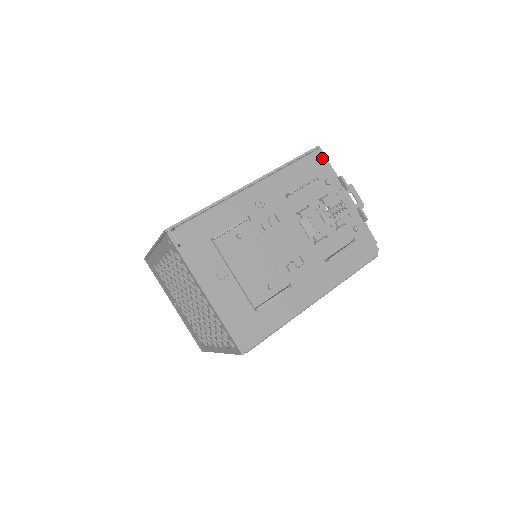
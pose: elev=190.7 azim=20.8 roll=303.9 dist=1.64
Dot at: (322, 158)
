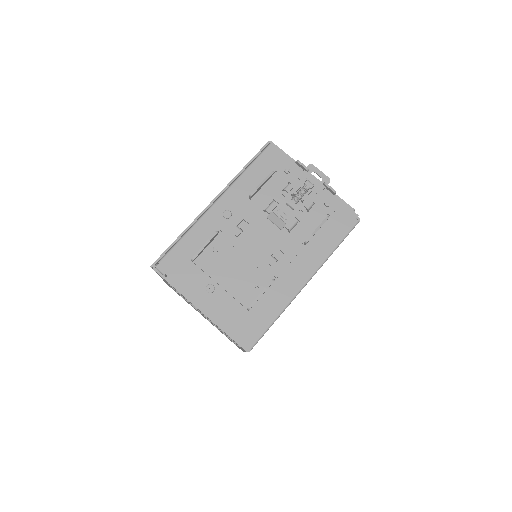
Dot at: (276, 151)
